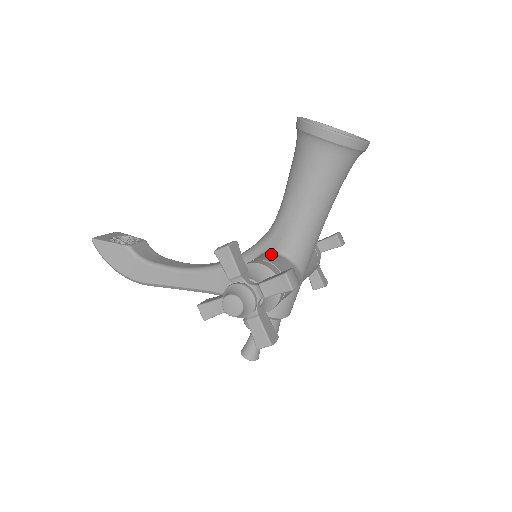
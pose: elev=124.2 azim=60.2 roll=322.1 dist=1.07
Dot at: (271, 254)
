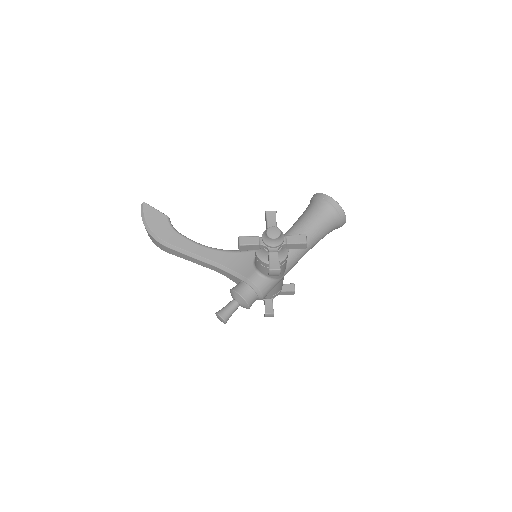
Dot at: occluded
